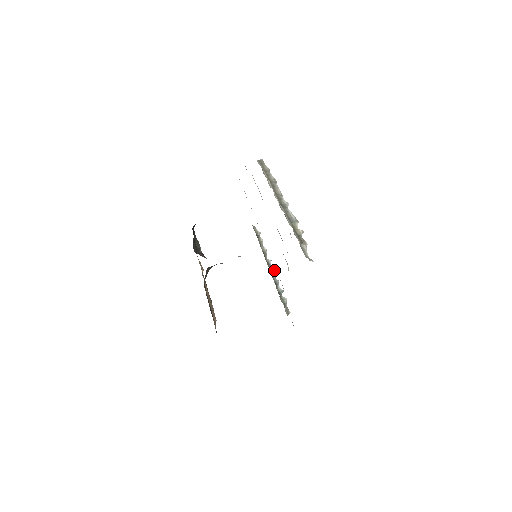
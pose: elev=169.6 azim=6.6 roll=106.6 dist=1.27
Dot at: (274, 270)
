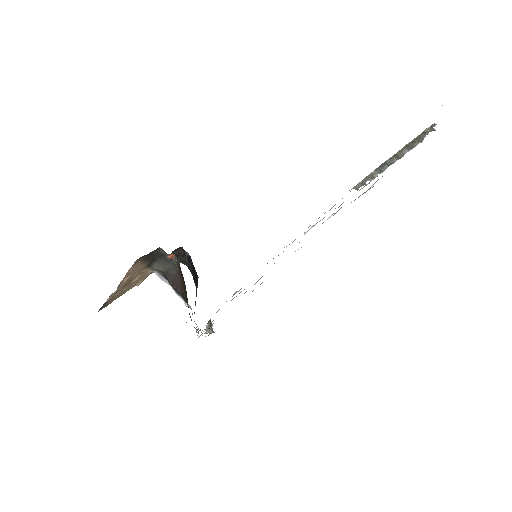
Dot at: occluded
